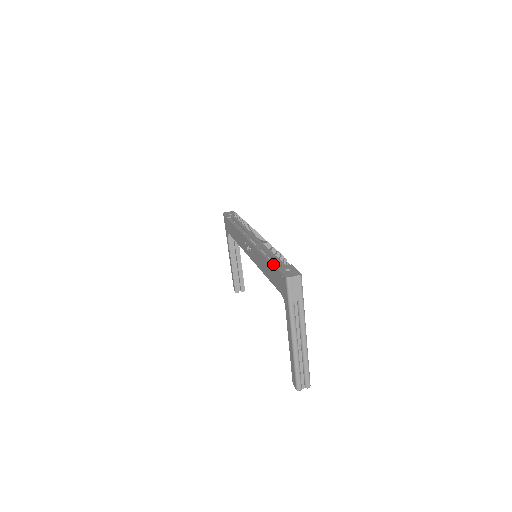
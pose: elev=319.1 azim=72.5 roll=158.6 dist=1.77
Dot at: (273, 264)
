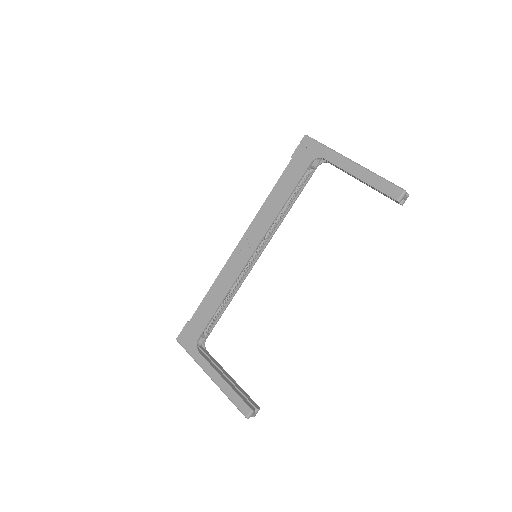
Dot at: (285, 170)
